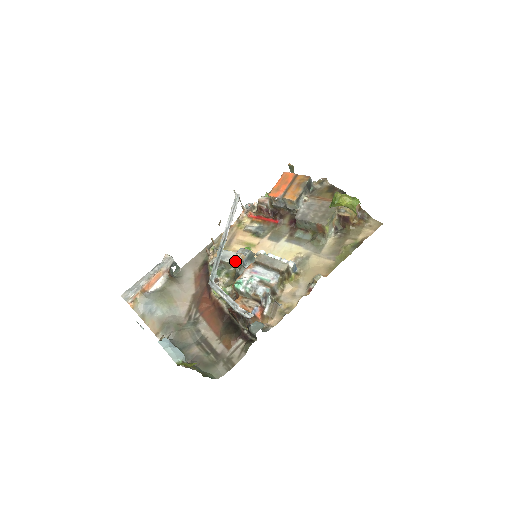
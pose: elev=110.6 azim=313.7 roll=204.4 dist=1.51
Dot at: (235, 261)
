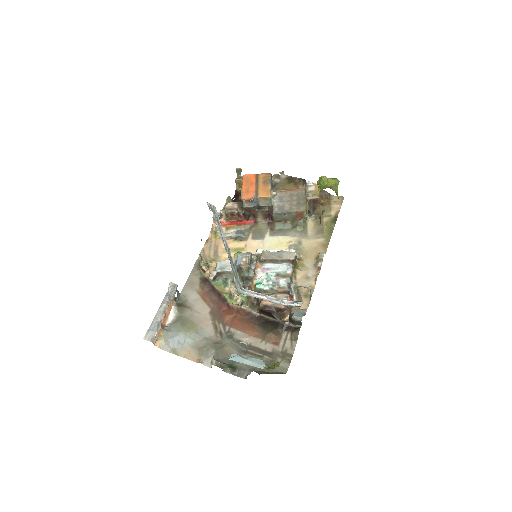
Dot at: (241, 266)
